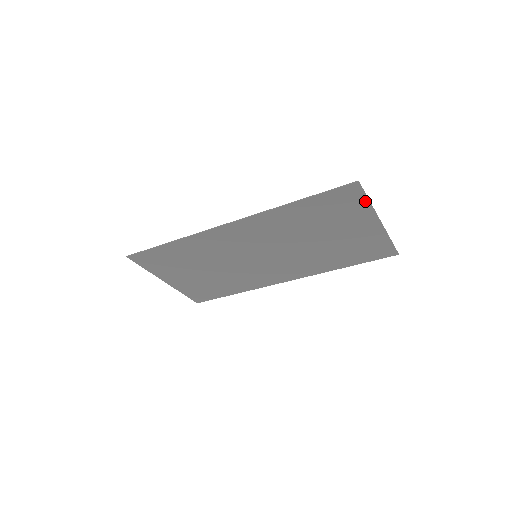
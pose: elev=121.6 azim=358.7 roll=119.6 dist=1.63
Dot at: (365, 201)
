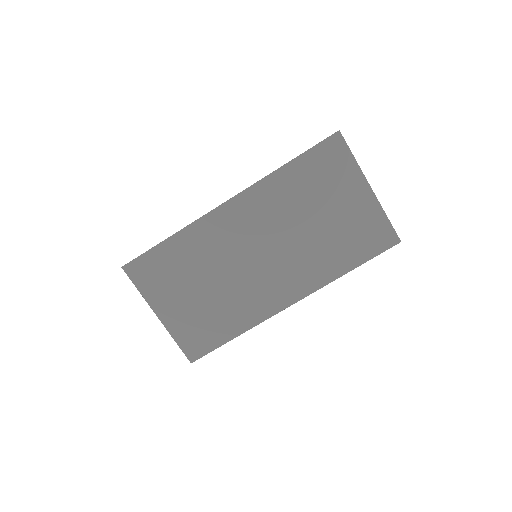
Dot at: (350, 157)
